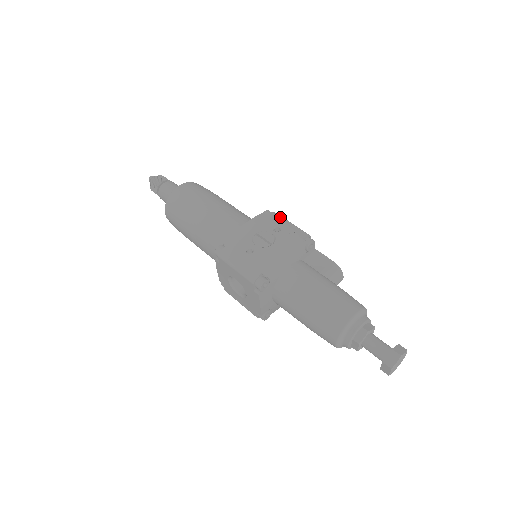
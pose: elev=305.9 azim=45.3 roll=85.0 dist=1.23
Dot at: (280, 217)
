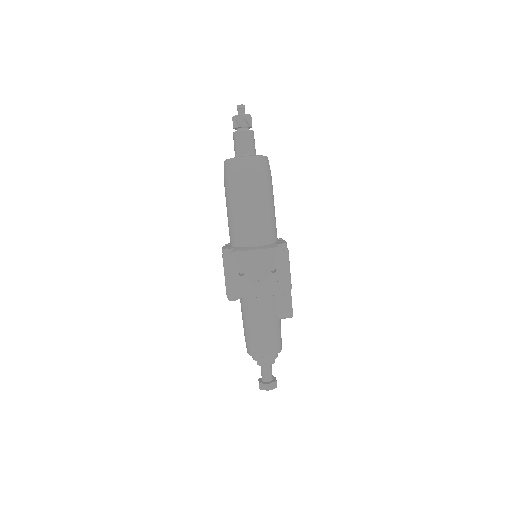
Dot at: (286, 259)
